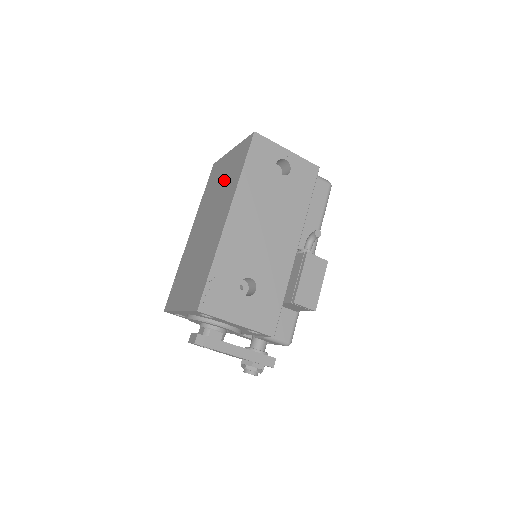
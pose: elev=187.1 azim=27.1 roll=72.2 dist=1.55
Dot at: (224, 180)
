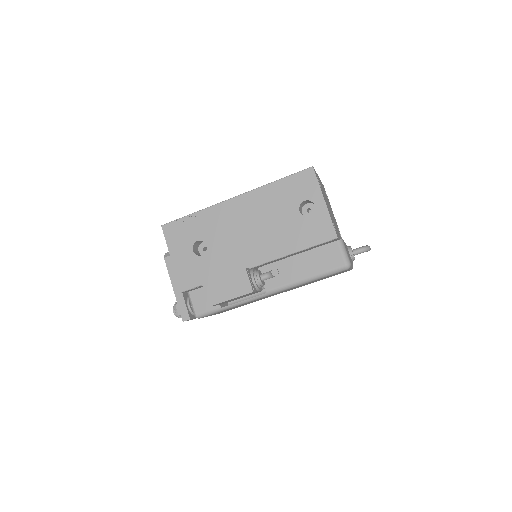
Dot at: occluded
